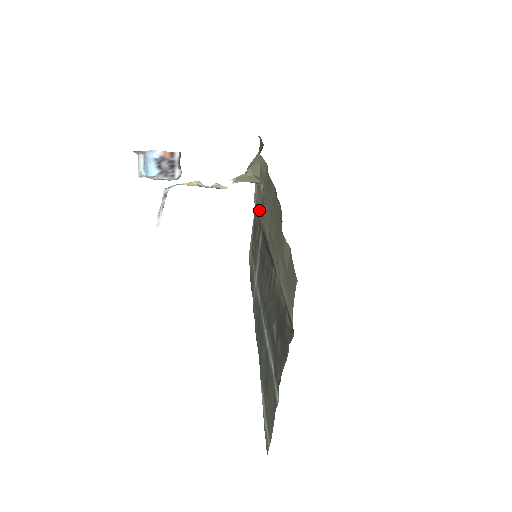
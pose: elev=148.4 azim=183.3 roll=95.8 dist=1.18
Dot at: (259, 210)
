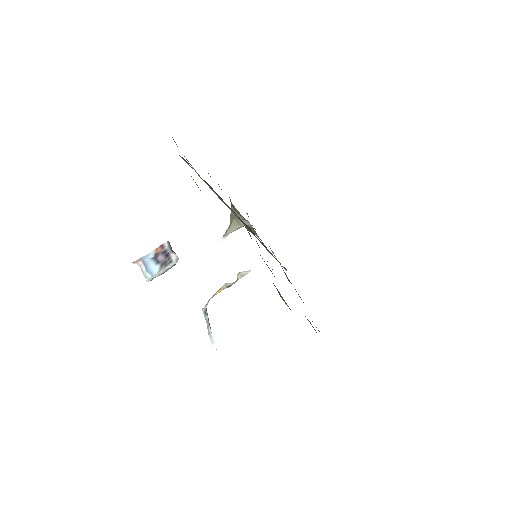
Dot at: occluded
